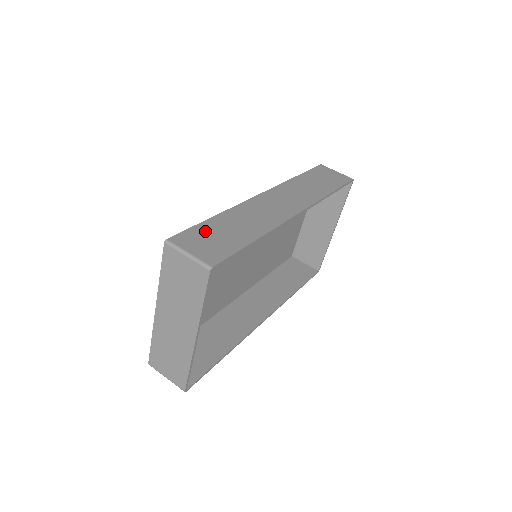
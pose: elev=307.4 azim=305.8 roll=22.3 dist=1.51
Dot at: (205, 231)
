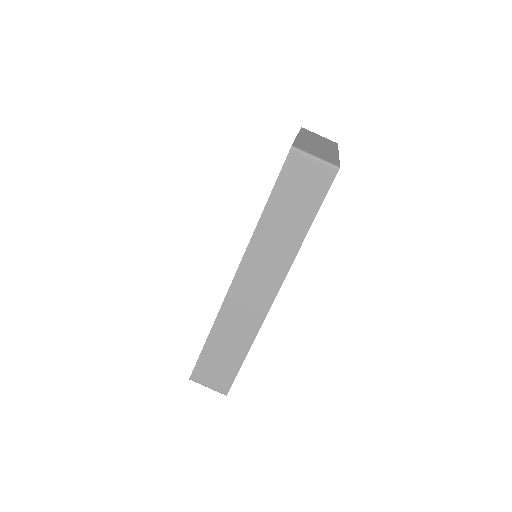
Dot at: (208, 361)
